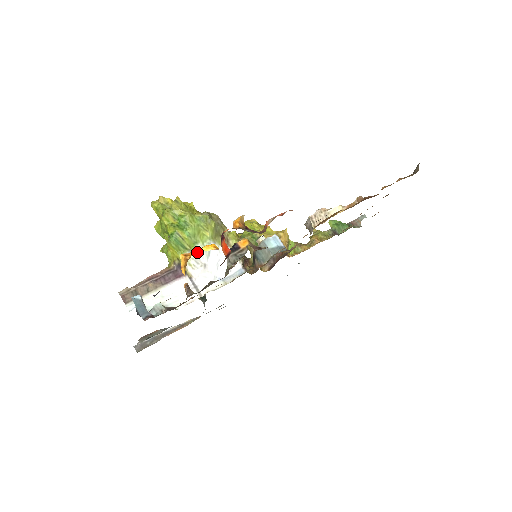
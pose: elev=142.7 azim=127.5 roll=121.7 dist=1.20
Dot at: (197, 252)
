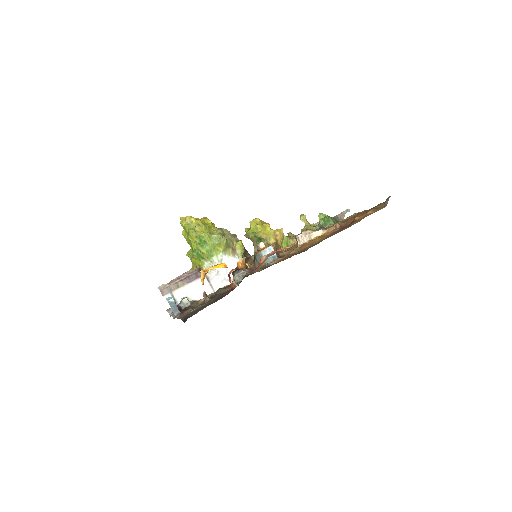
Dot at: occluded
